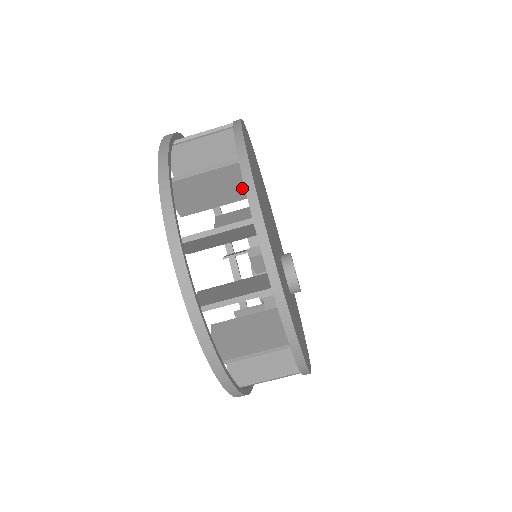
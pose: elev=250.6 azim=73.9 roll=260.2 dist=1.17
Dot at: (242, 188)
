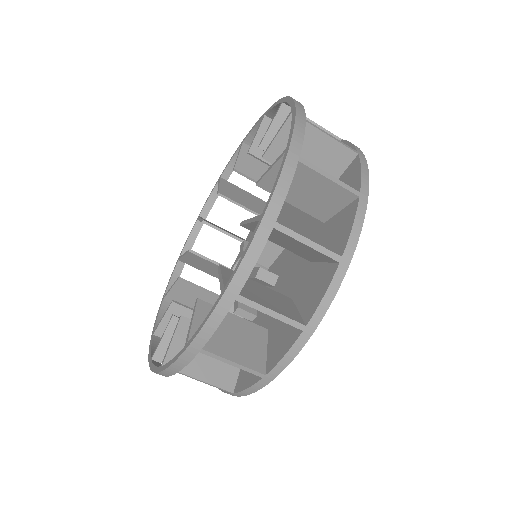
Dot at: (314, 259)
